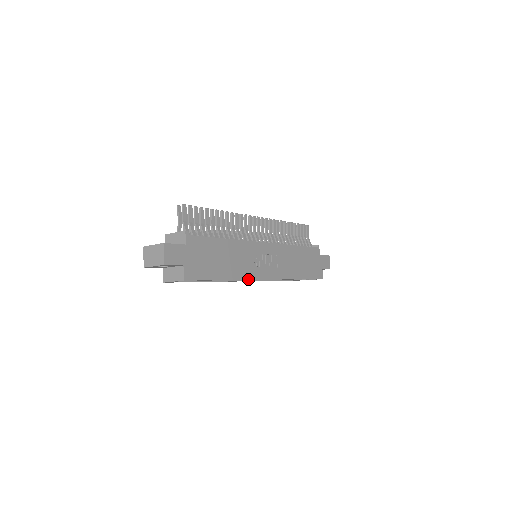
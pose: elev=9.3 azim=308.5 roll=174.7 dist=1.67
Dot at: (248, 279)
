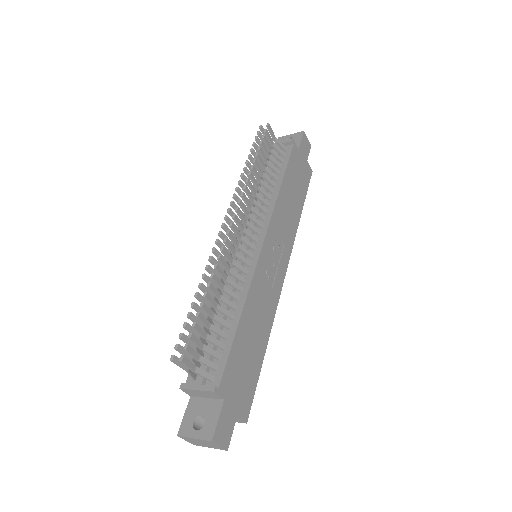
Dot at: (276, 308)
